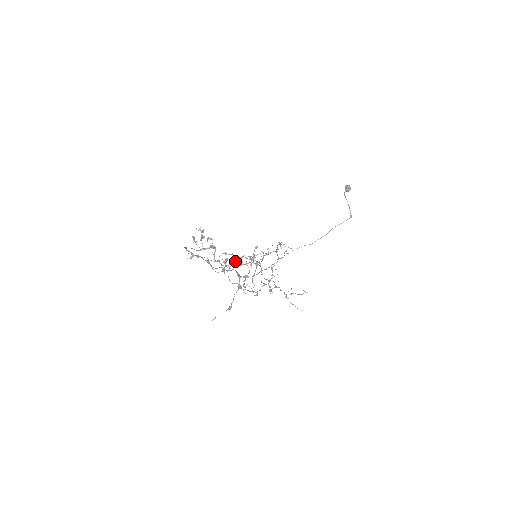
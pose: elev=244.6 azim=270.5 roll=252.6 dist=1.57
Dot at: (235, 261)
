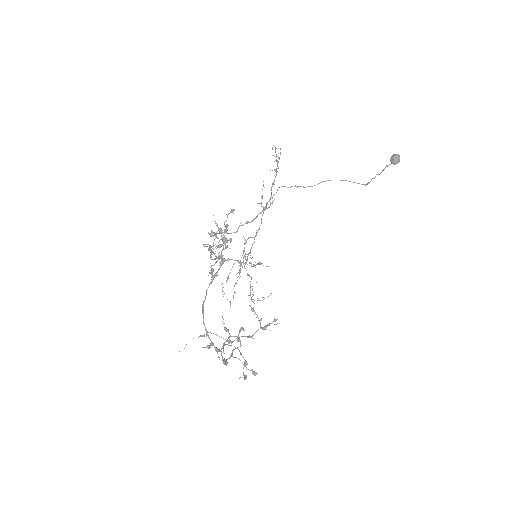
Dot at: (224, 224)
